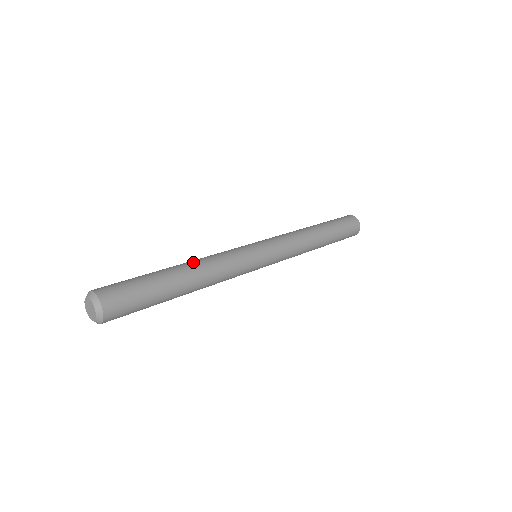
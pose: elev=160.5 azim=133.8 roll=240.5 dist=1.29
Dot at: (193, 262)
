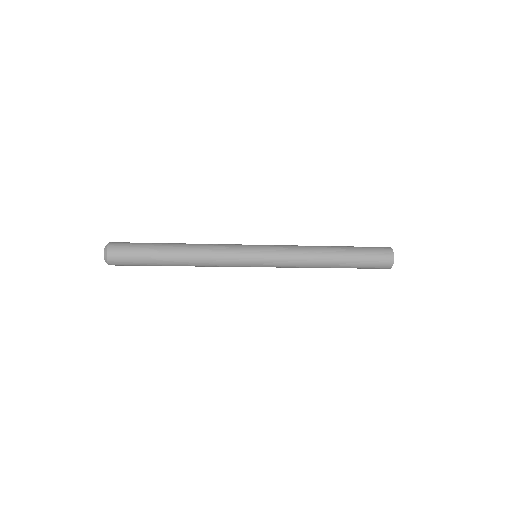
Dot at: occluded
